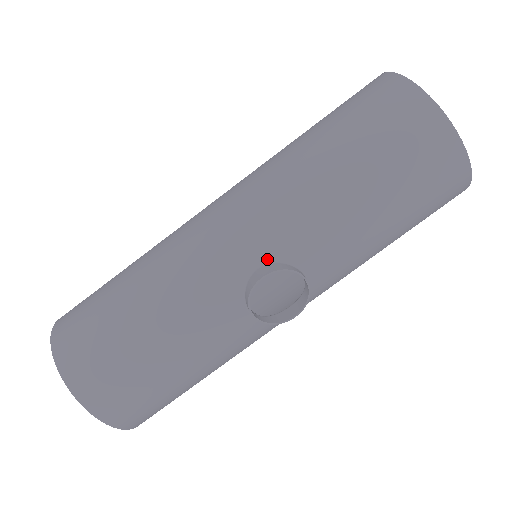
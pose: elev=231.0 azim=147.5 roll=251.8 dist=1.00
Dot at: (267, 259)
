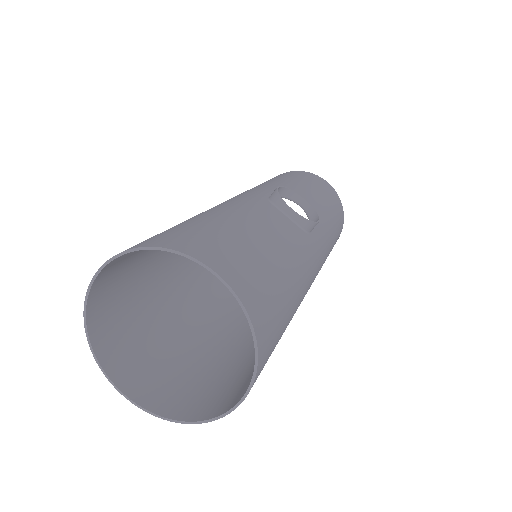
Dot at: occluded
